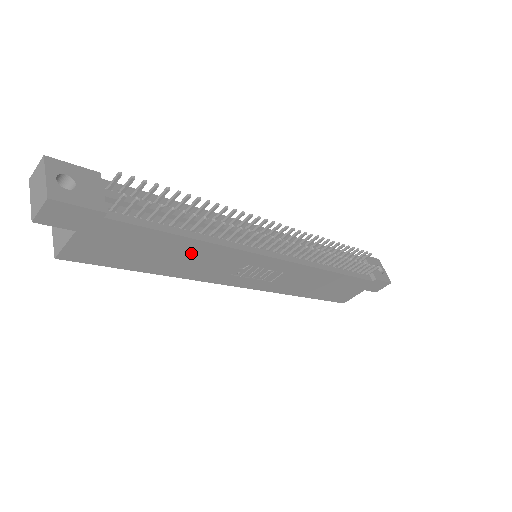
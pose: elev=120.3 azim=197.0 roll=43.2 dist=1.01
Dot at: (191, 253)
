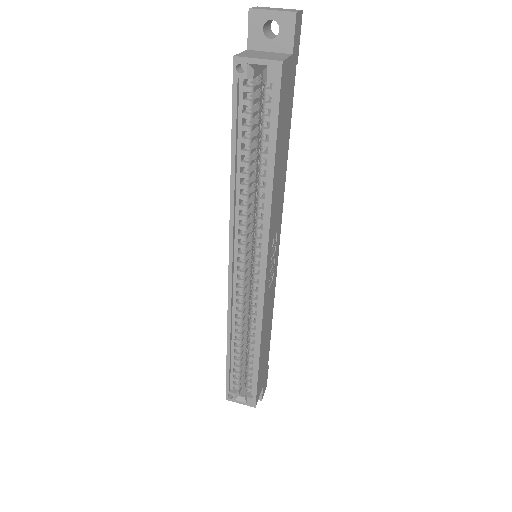
Dot at: (282, 172)
